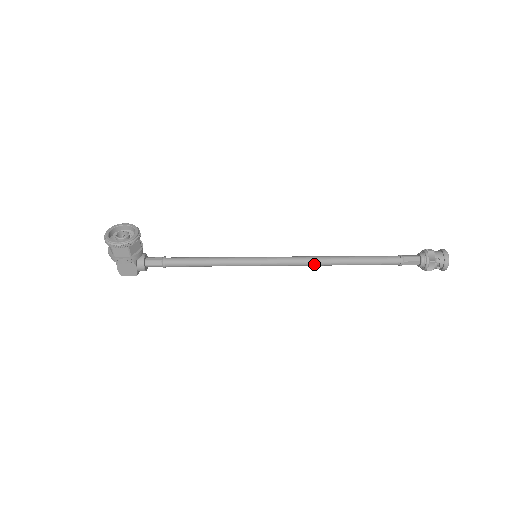
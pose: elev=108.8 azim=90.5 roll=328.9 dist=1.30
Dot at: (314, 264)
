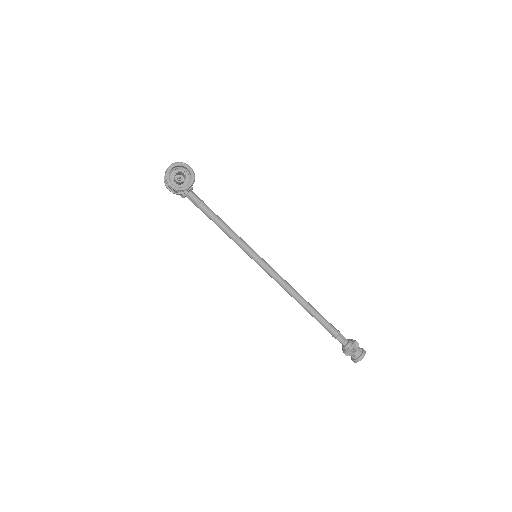
Dot at: (285, 290)
